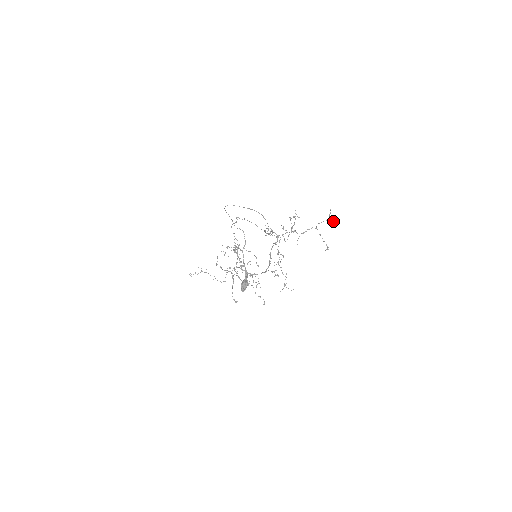
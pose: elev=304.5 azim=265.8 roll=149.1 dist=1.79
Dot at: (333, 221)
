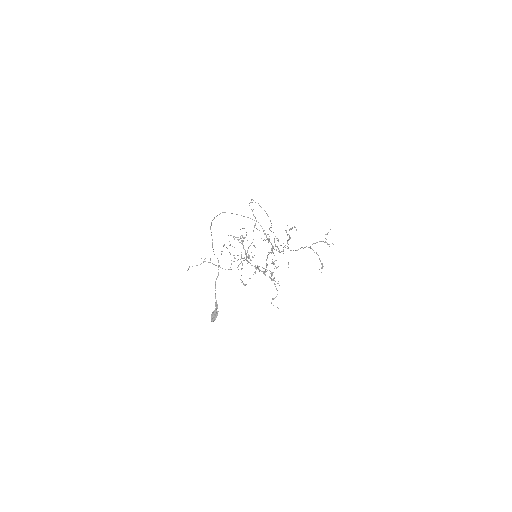
Dot at: (328, 244)
